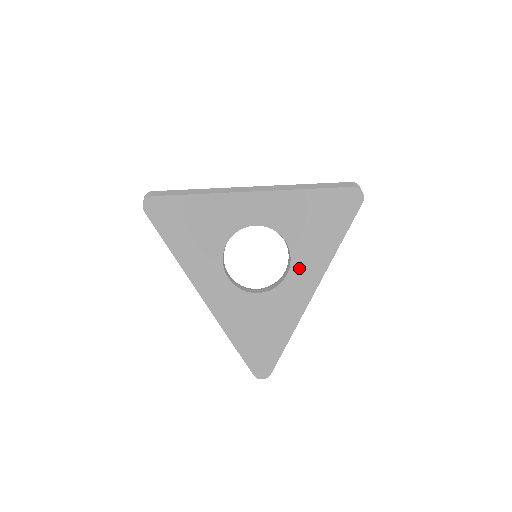
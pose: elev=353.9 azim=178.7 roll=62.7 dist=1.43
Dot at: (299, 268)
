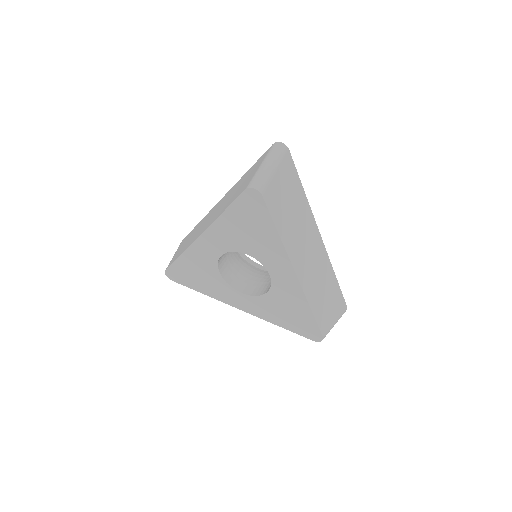
Dot at: (271, 266)
